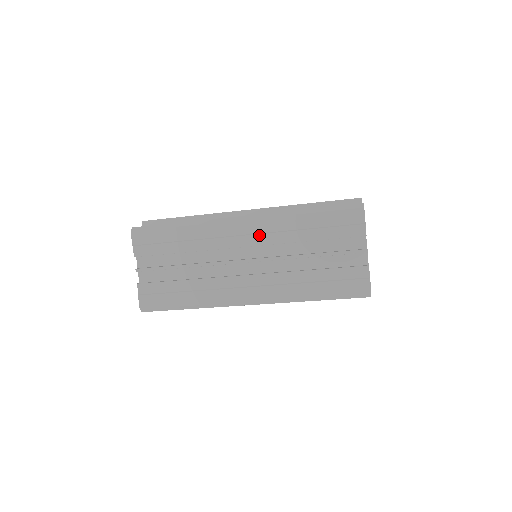
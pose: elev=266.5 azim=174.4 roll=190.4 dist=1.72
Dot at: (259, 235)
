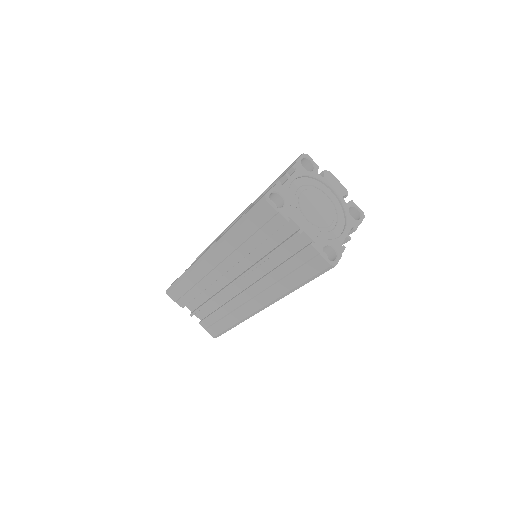
Dot at: occluded
